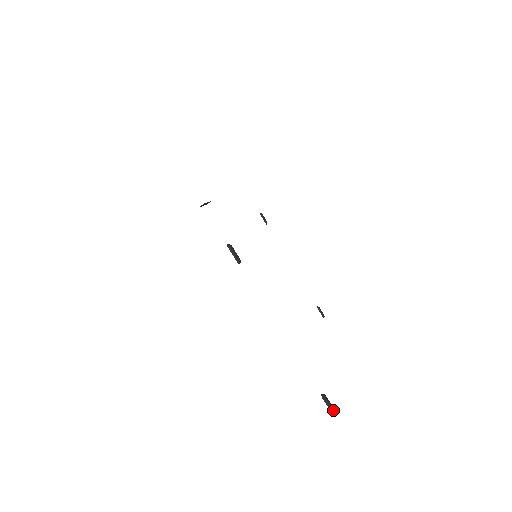
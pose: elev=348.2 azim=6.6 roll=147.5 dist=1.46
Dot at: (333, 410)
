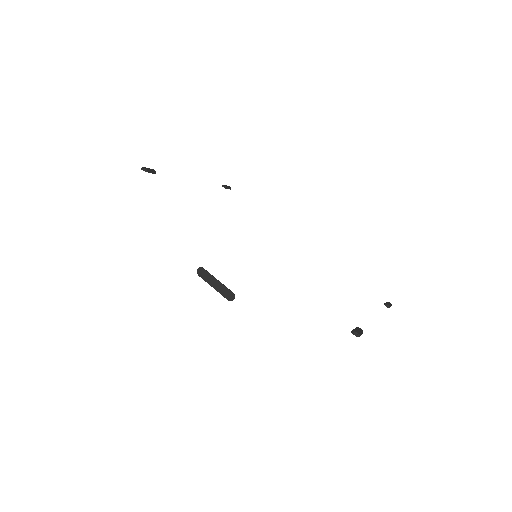
Dot at: (390, 304)
